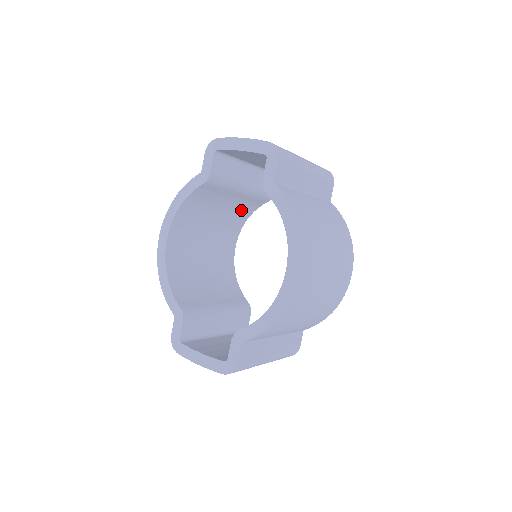
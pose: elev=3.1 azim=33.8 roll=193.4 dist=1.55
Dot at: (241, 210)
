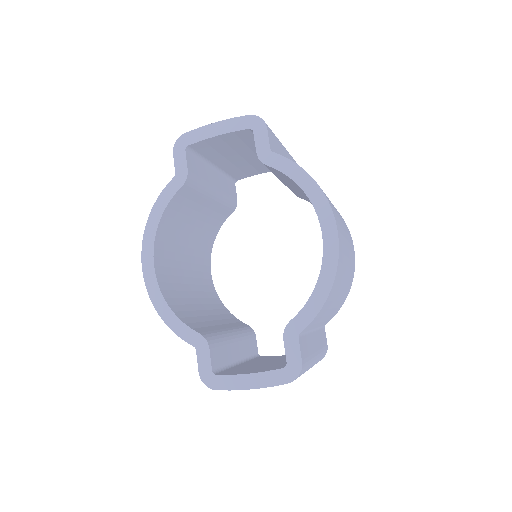
Dot at: (210, 226)
